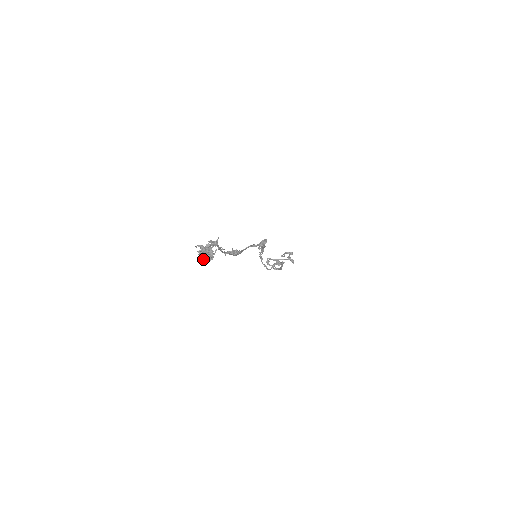
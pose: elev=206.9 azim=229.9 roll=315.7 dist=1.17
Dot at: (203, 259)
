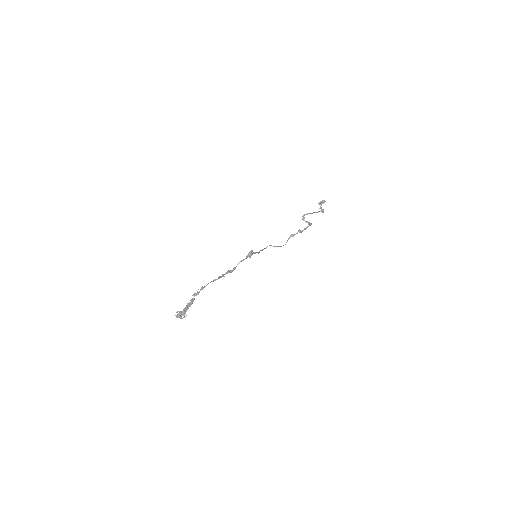
Dot at: (181, 318)
